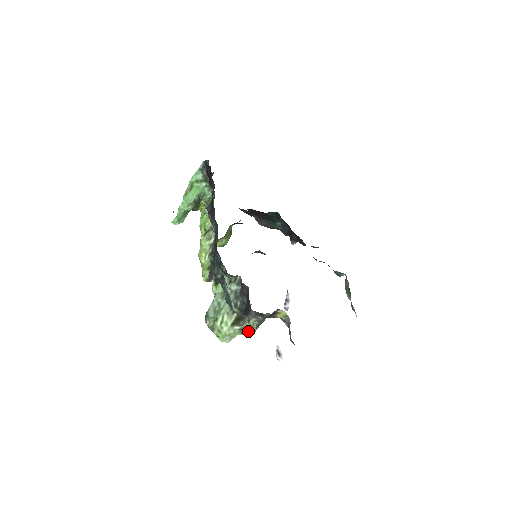
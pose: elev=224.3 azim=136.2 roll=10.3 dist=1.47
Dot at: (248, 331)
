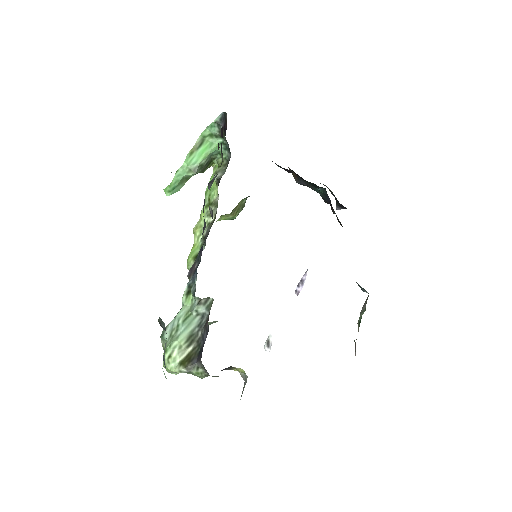
Dot at: (196, 375)
